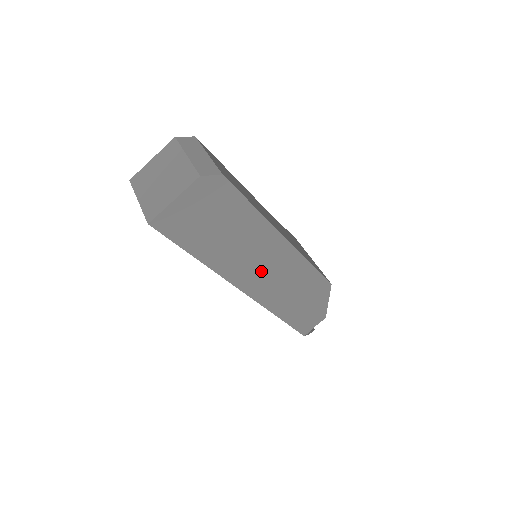
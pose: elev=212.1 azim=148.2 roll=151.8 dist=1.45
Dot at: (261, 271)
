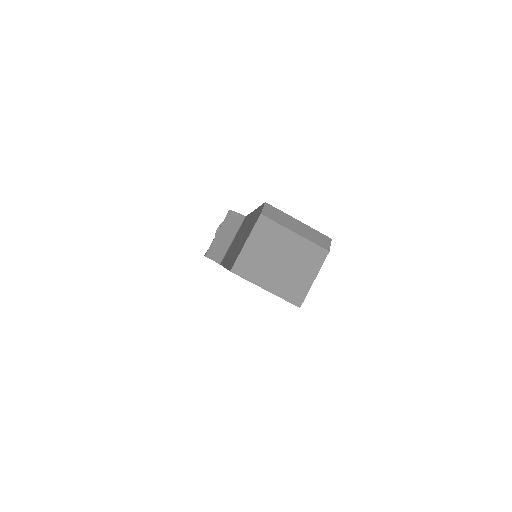
Dot at: occluded
